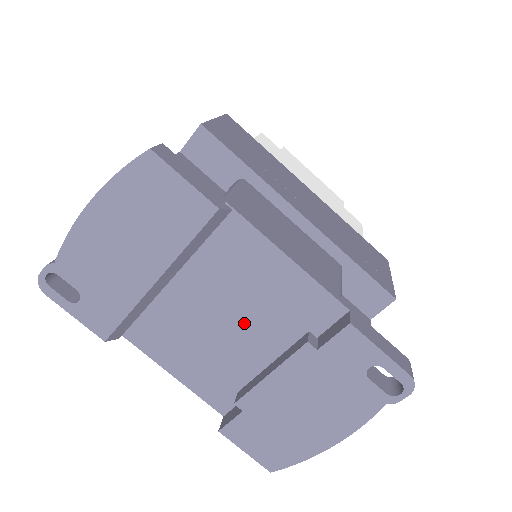
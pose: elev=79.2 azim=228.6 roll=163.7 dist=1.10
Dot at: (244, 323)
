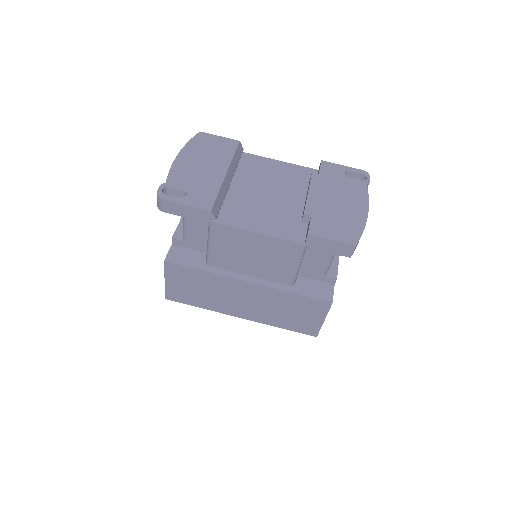
Dot at: (279, 191)
